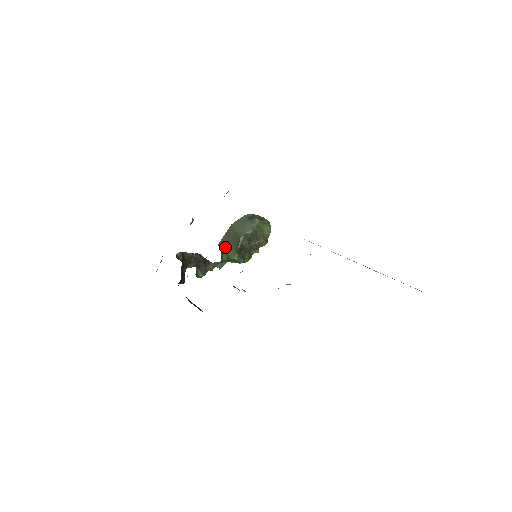
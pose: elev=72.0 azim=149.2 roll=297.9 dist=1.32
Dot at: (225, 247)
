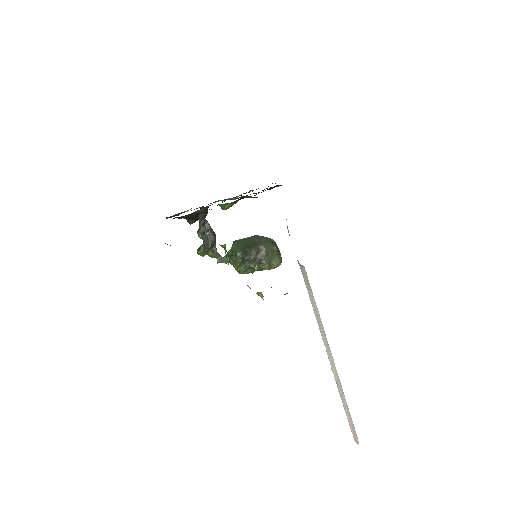
Dot at: (237, 244)
